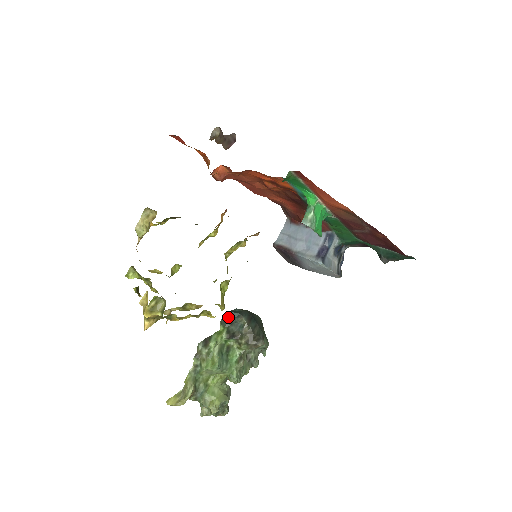
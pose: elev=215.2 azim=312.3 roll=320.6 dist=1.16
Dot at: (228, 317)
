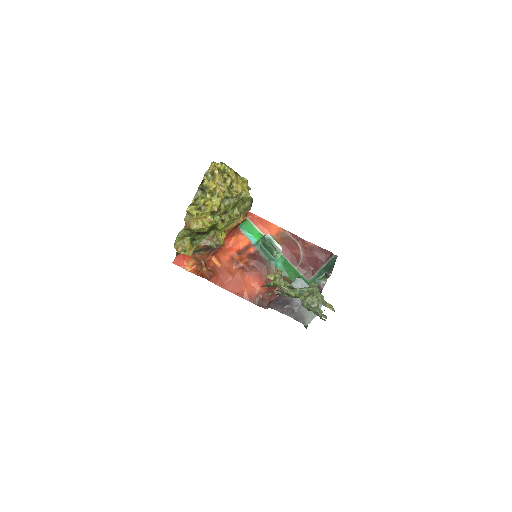
Dot at: occluded
